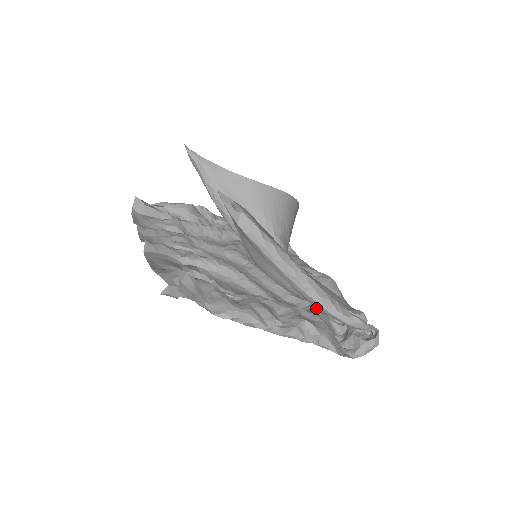
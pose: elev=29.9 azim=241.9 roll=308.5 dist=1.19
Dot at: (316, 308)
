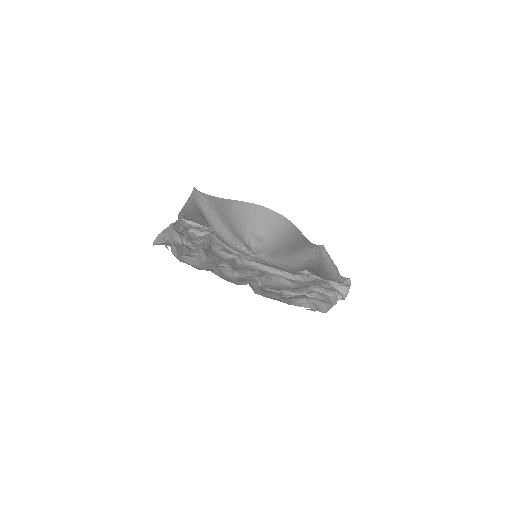
Dot at: (310, 277)
